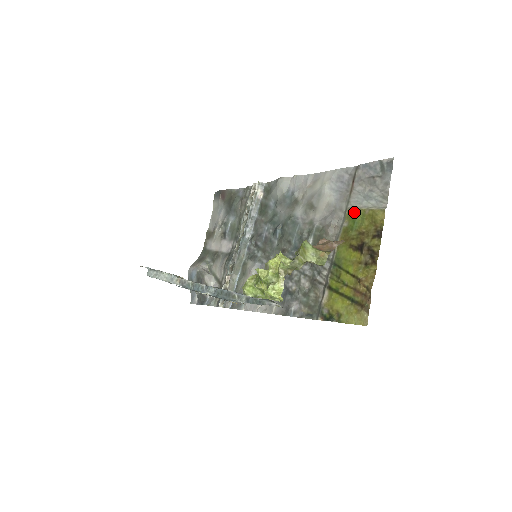
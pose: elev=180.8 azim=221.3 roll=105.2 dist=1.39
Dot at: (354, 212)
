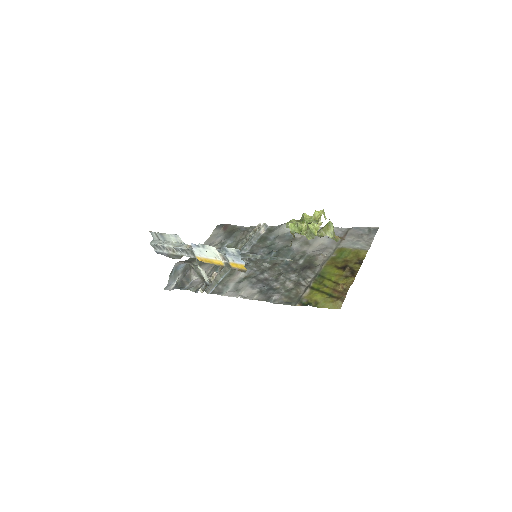
Dot at: (343, 249)
